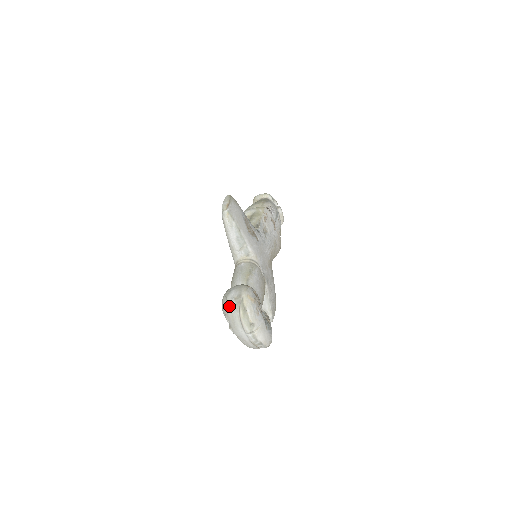
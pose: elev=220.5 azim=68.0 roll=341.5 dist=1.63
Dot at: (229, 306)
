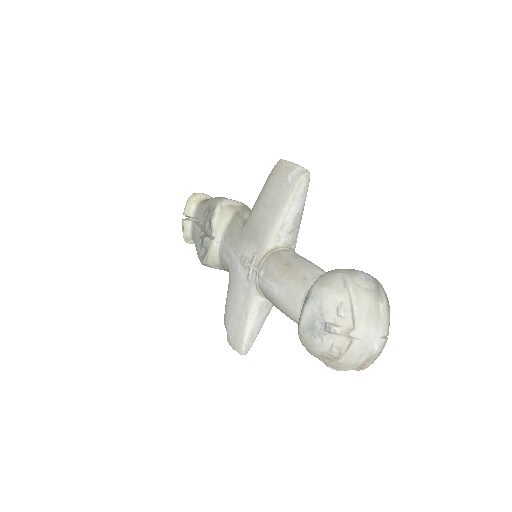
Dot at: (365, 289)
